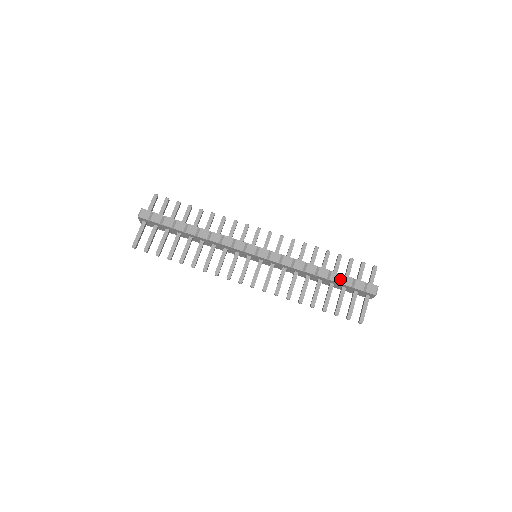
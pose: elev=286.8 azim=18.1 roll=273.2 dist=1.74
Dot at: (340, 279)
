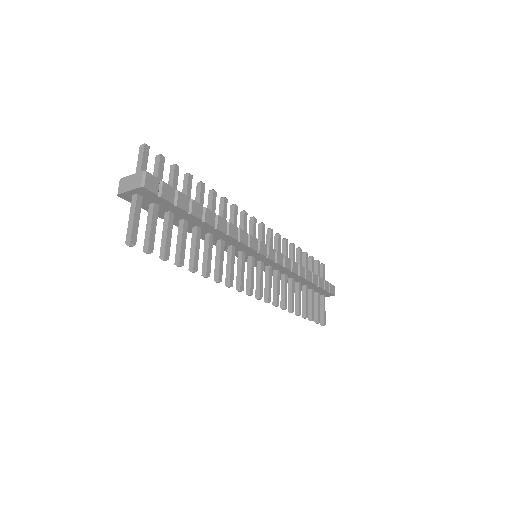
Dot at: (317, 281)
